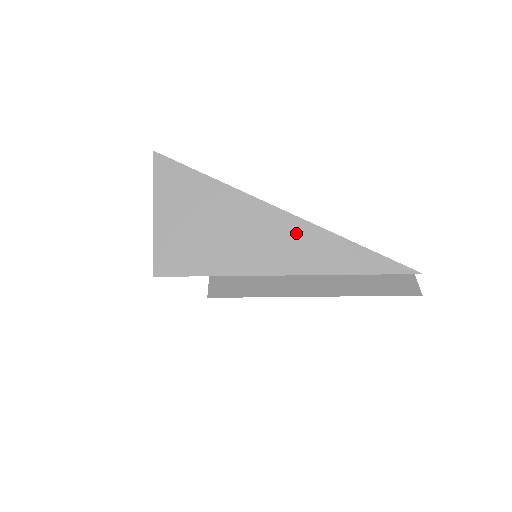
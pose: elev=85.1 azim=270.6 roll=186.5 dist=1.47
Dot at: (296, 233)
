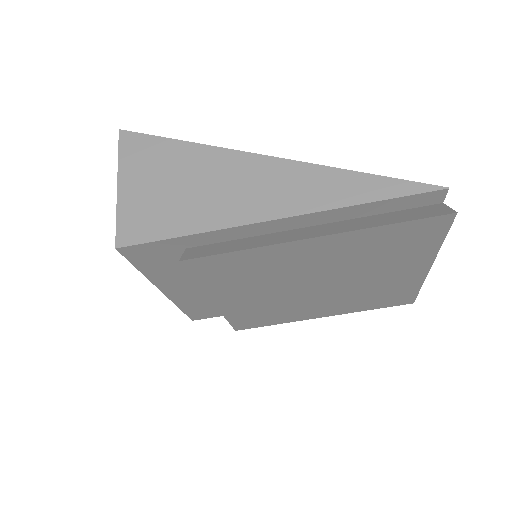
Dot at: (279, 174)
